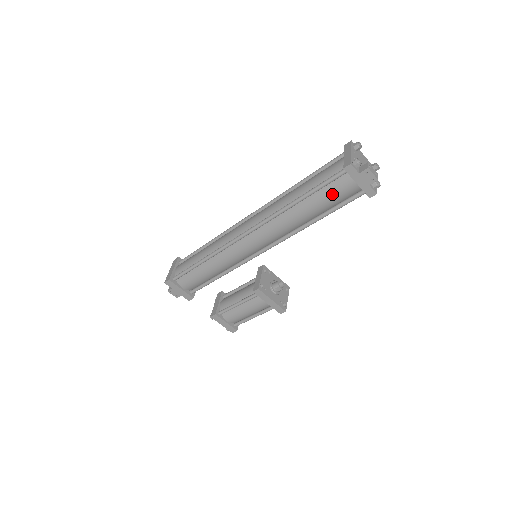
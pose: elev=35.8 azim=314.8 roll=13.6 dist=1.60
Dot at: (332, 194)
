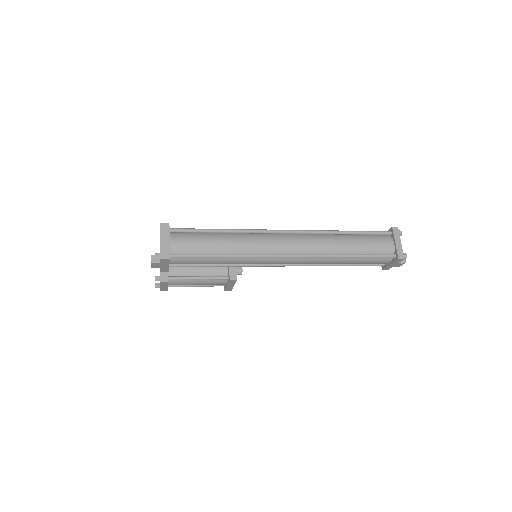
Dot at: (371, 262)
